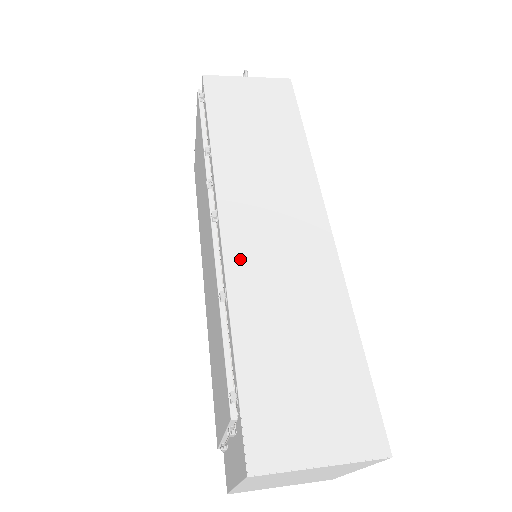
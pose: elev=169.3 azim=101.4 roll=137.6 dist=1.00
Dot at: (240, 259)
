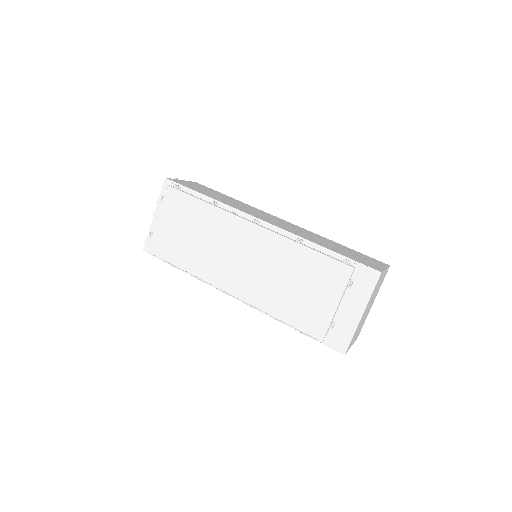
Dot at: (287, 229)
